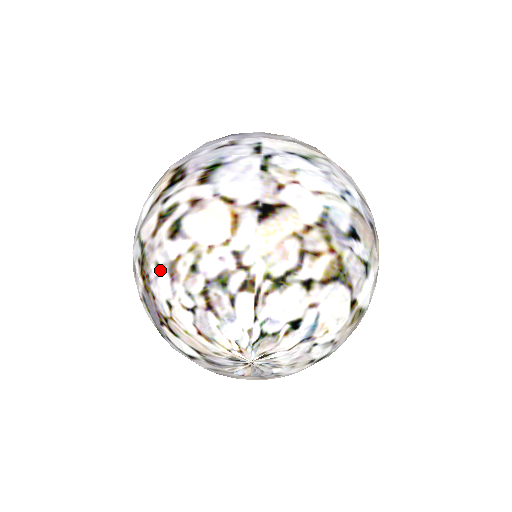
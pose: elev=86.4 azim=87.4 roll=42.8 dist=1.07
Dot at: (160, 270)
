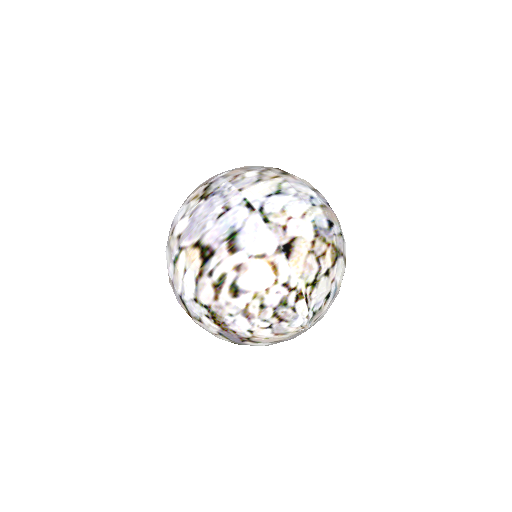
Dot at: (235, 317)
